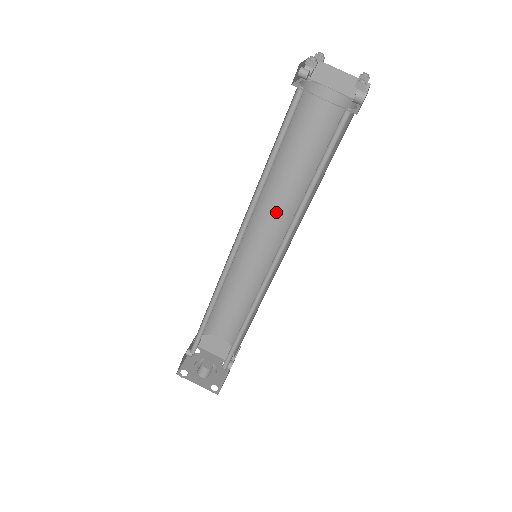
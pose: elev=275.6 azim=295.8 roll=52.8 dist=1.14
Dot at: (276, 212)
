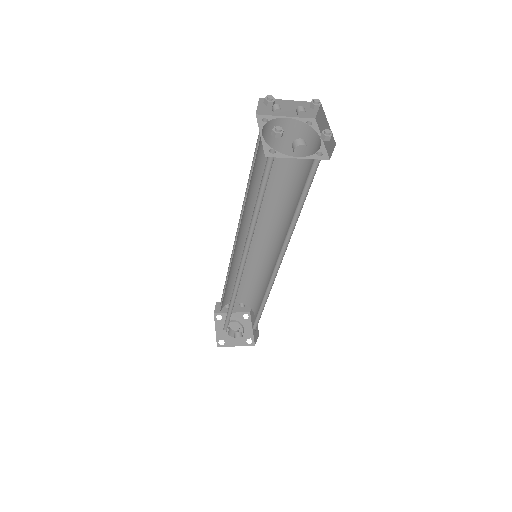
Dot at: (286, 232)
